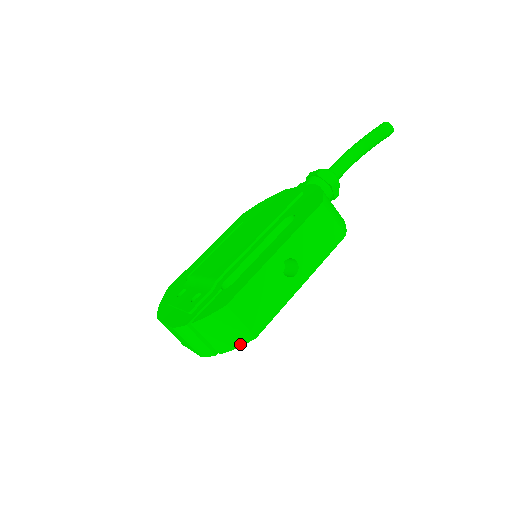
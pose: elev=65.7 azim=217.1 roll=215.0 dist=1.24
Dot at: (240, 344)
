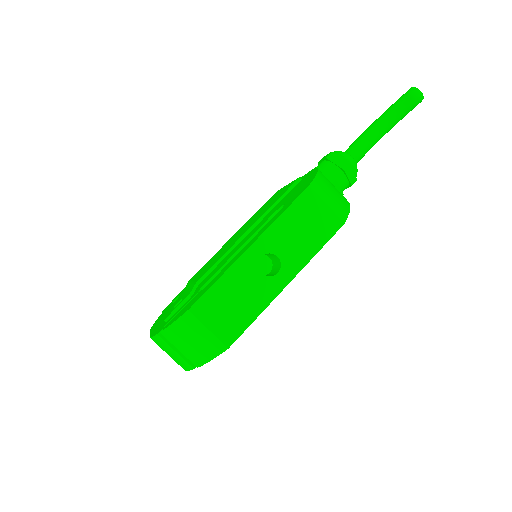
Dot at: (213, 356)
